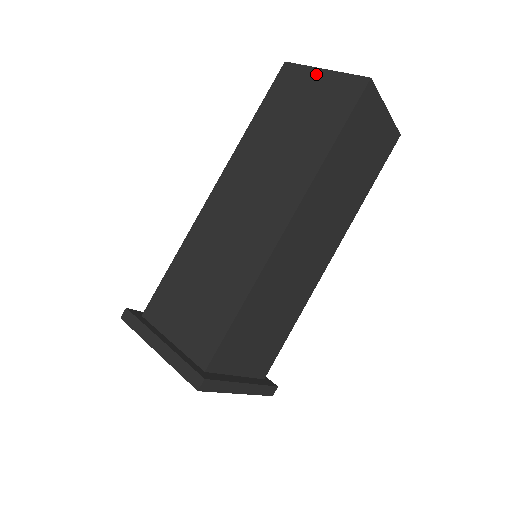
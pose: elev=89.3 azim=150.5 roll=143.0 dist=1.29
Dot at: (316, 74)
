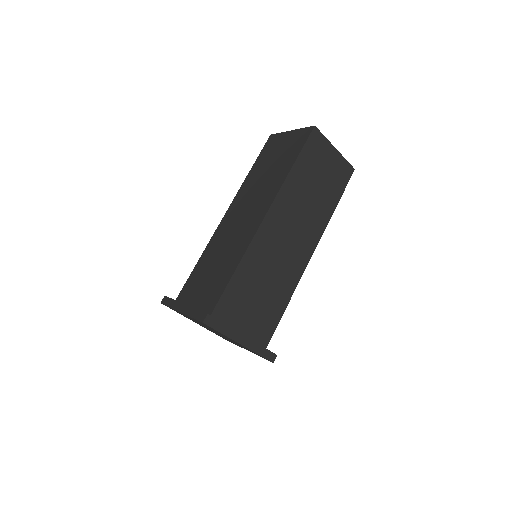
Dot at: (286, 134)
